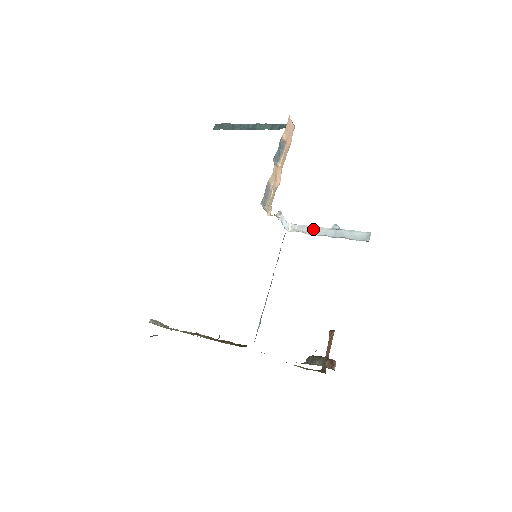
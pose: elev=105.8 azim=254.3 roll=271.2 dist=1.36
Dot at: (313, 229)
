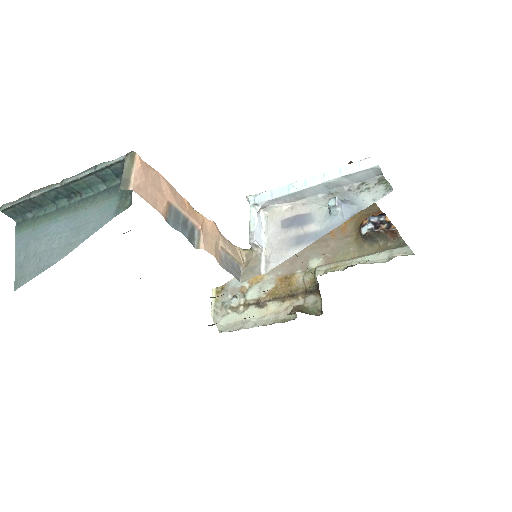
Dot at: (292, 197)
